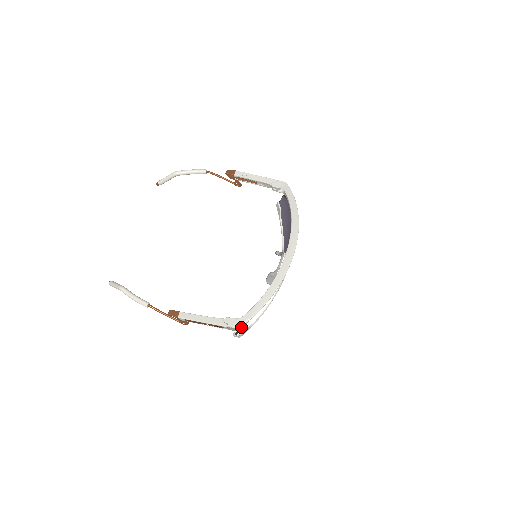
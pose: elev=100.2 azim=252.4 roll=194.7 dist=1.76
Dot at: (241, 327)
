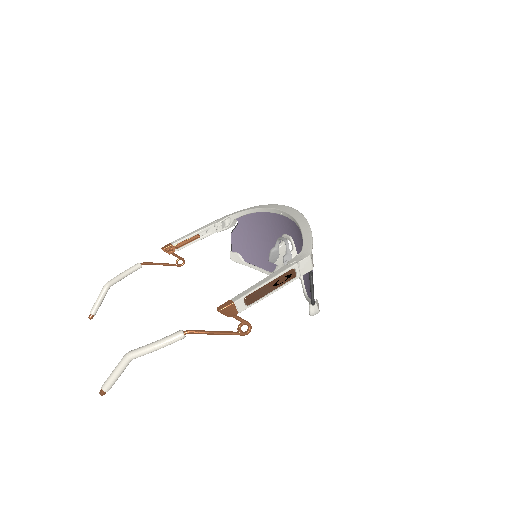
Dot at: (311, 259)
